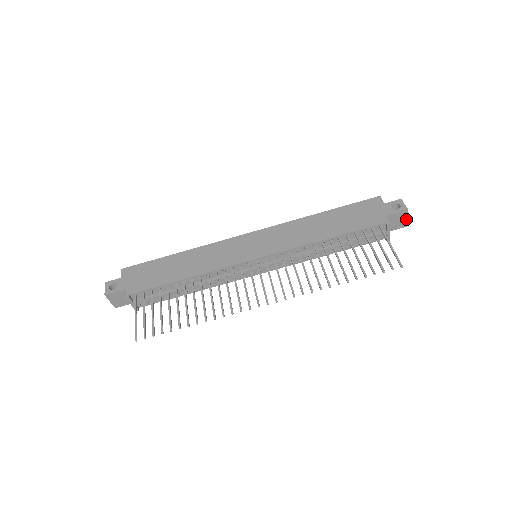
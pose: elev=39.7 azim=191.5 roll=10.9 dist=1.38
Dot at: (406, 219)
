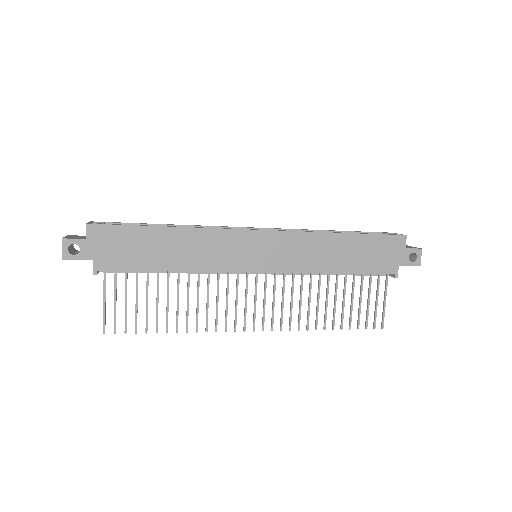
Dot at: occluded
